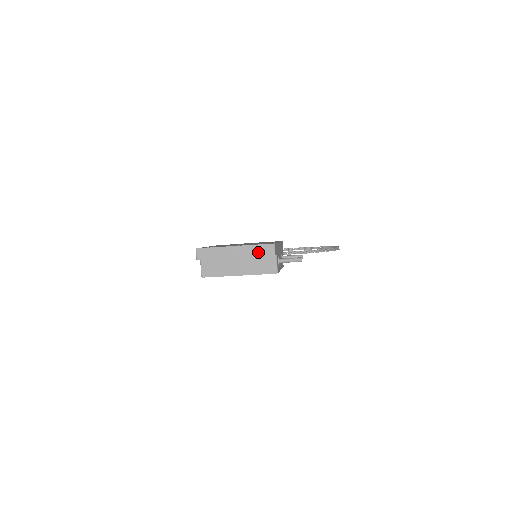
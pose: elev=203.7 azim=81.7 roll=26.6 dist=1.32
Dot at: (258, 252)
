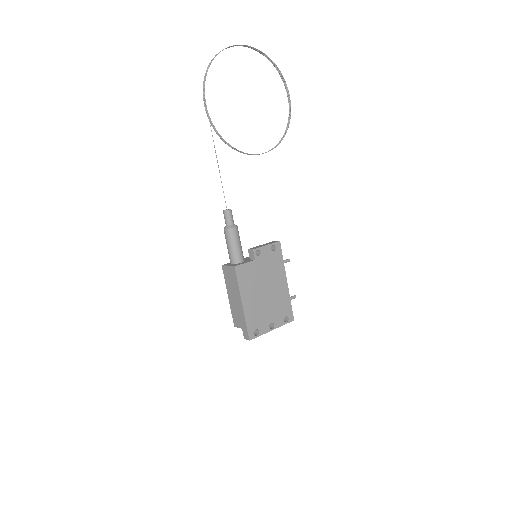
Dot at: occluded
